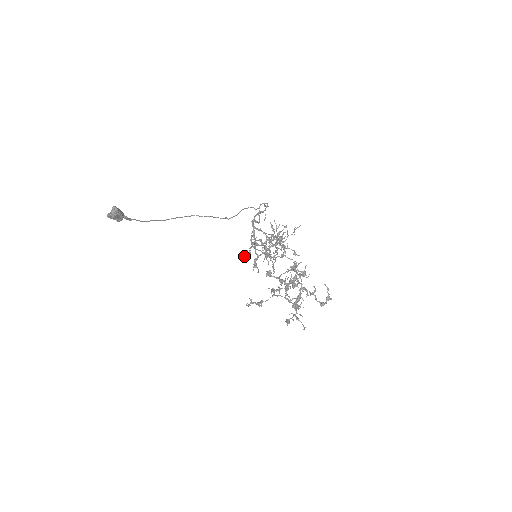
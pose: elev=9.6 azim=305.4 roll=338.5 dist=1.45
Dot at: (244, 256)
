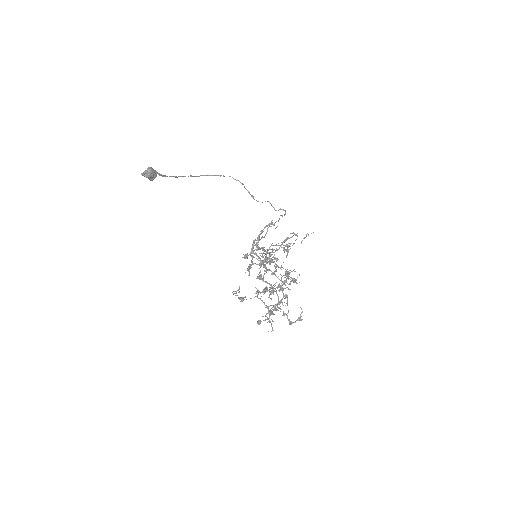
Dot at: (243, 257)
